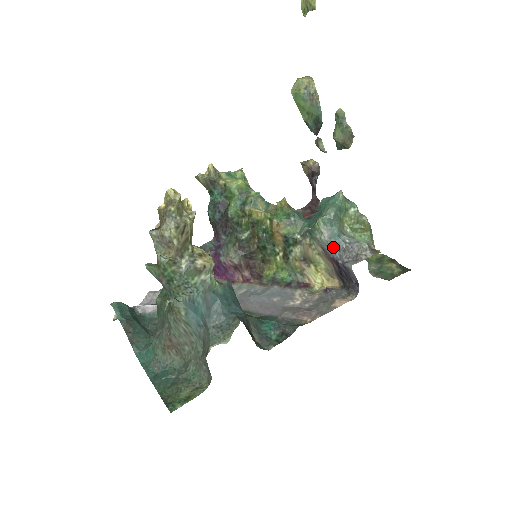
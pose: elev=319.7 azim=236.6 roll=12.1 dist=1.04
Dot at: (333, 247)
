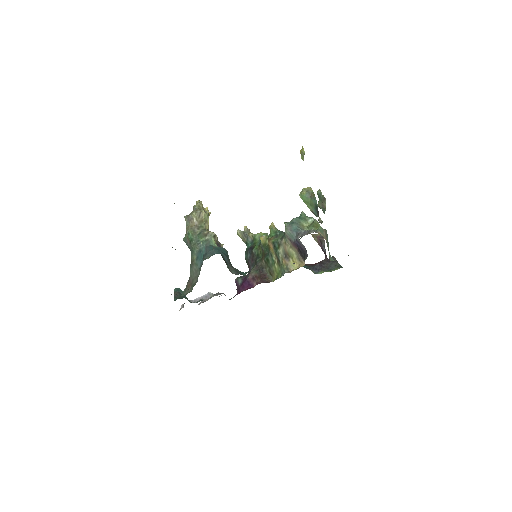
Dot at: (293, 235)
